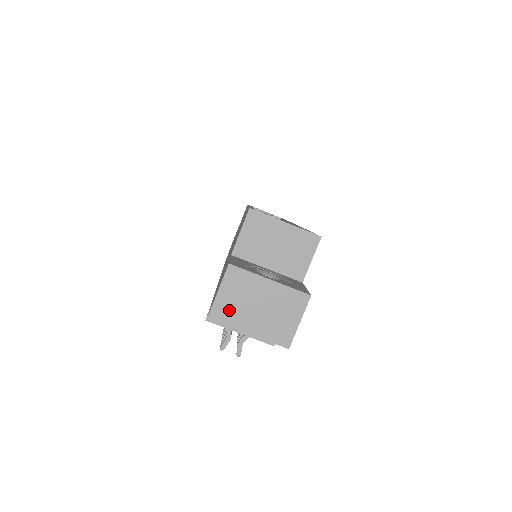
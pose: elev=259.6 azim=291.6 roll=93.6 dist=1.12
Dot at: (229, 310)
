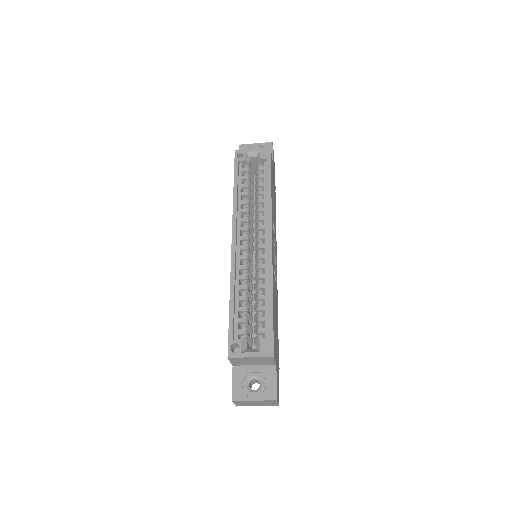
Dot at: (244, 405)
